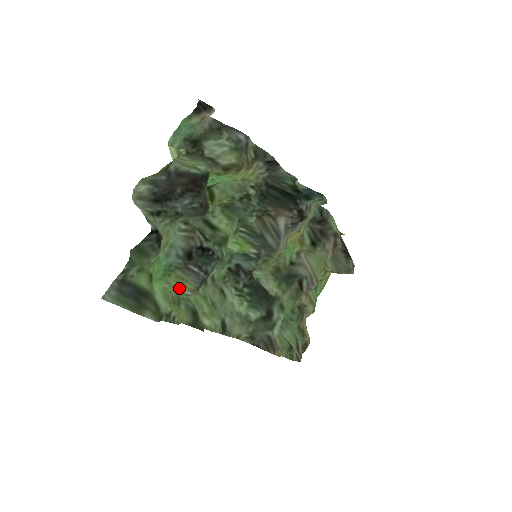
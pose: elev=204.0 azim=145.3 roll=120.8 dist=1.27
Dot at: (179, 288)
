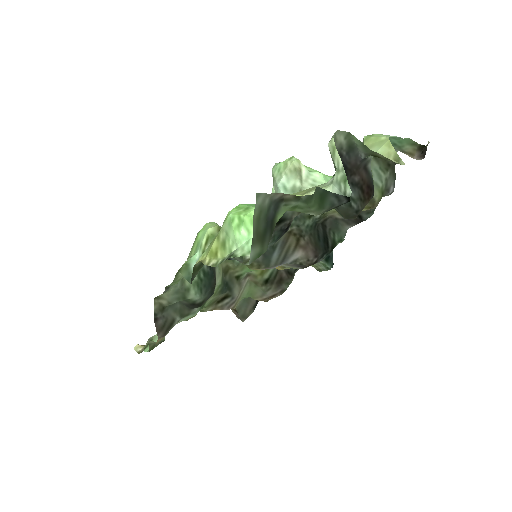
Dot at: occluded
